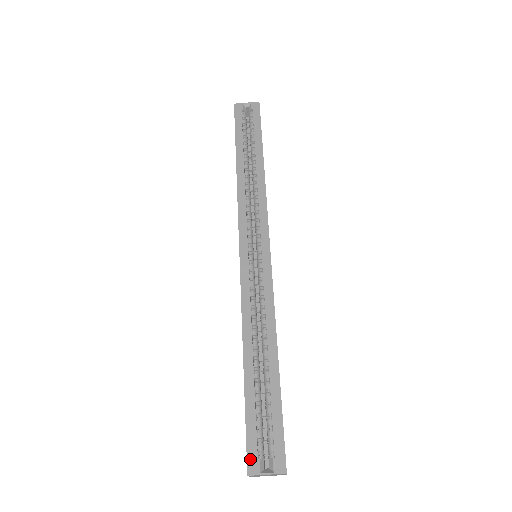
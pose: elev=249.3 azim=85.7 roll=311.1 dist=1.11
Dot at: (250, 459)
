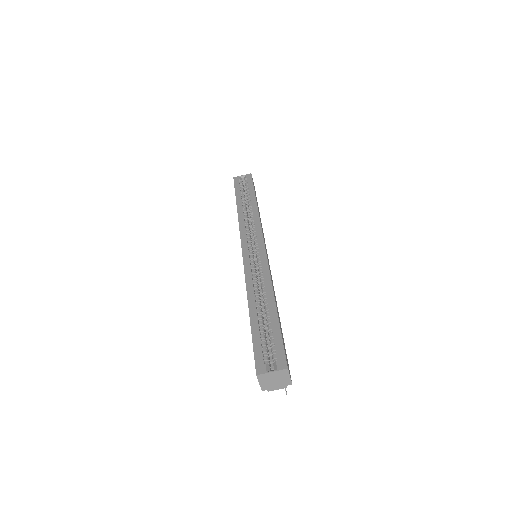
Dot at: (258, 365)
